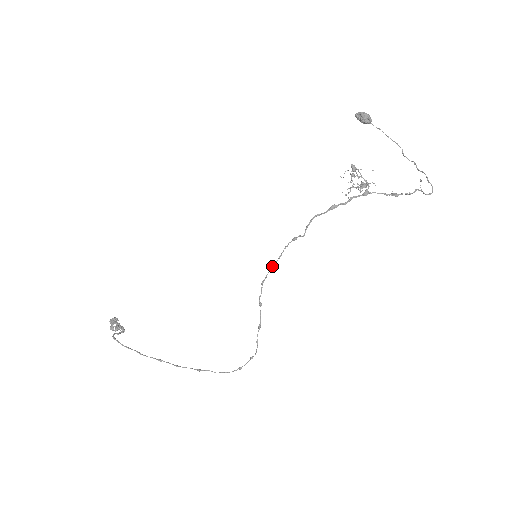
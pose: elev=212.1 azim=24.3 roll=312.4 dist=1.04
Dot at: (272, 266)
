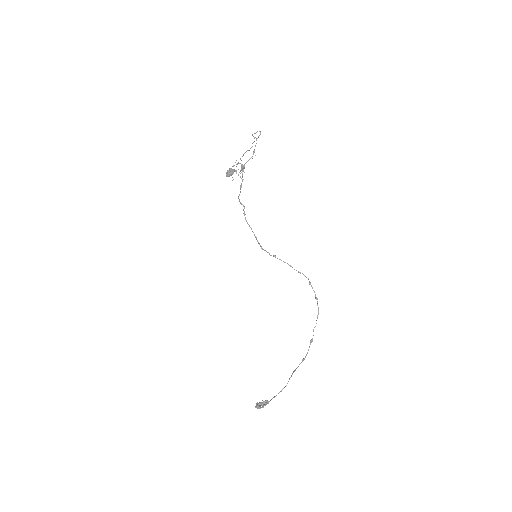
Dot at: occluded
